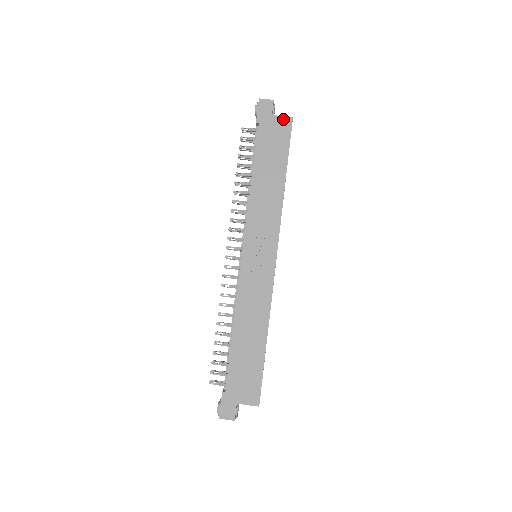
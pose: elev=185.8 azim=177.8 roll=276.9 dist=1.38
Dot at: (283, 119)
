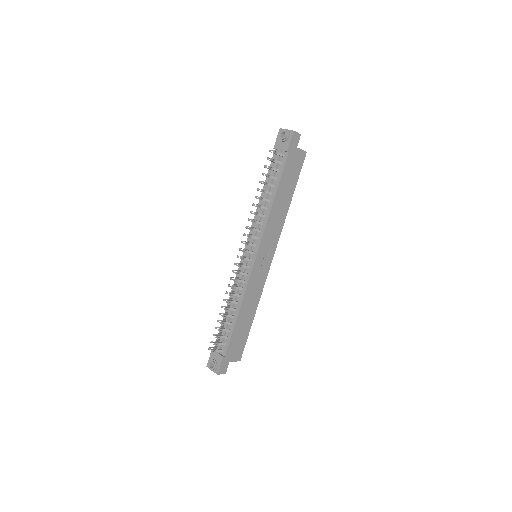
Dot at: (302, 152)
